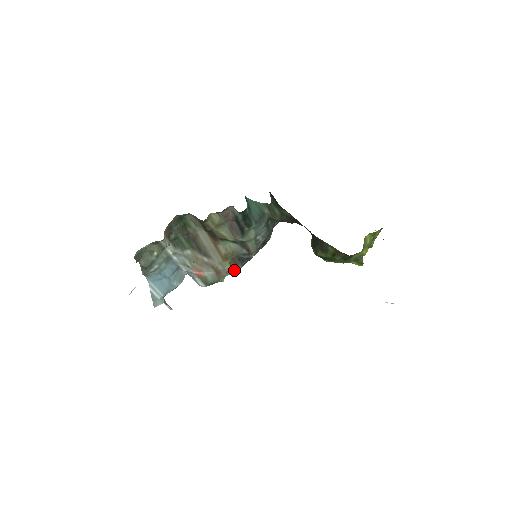
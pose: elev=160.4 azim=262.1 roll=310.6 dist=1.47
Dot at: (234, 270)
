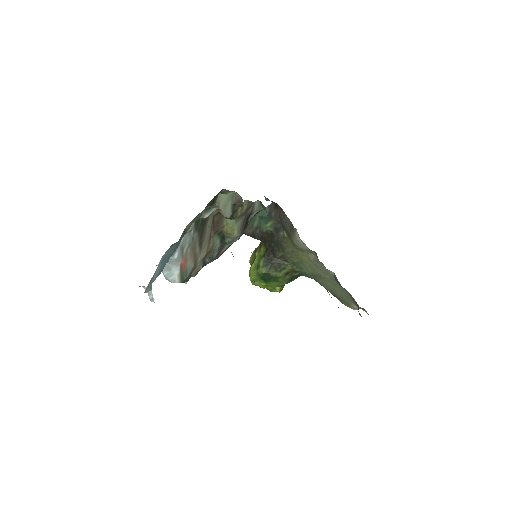
Dot at: (195, 273)
